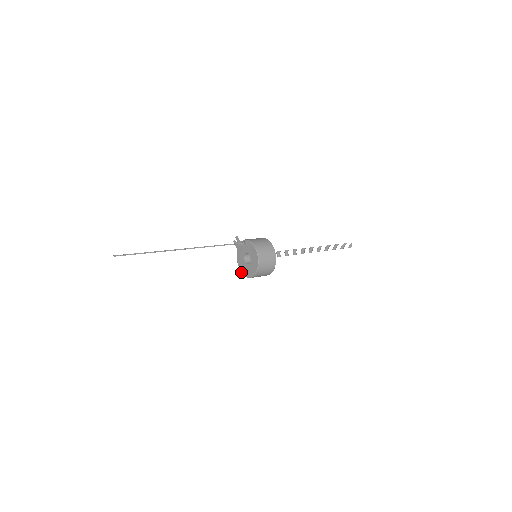
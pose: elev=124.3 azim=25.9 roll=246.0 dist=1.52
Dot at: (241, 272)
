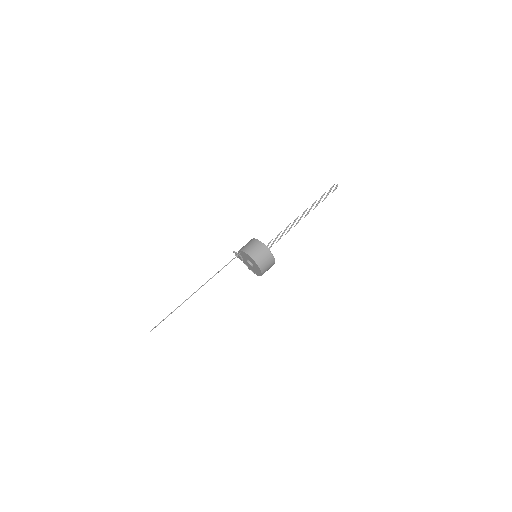
Dot at: occluded
